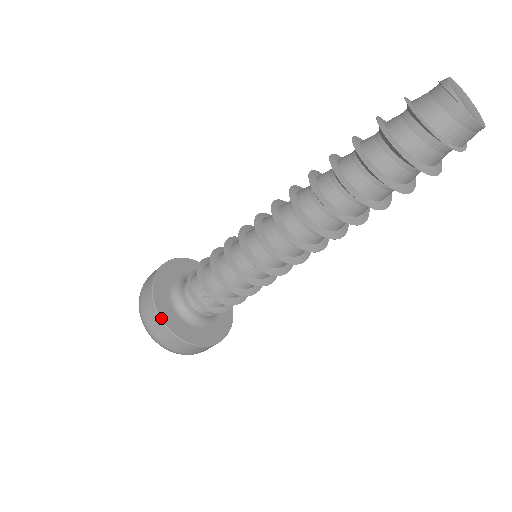
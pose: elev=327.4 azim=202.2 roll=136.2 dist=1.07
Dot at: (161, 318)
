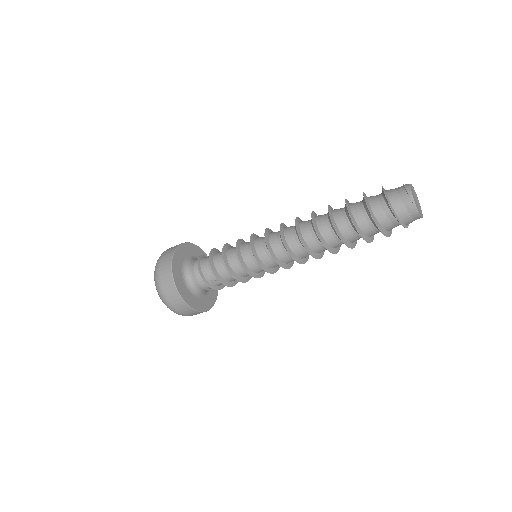
Dot at: (181, 296)
